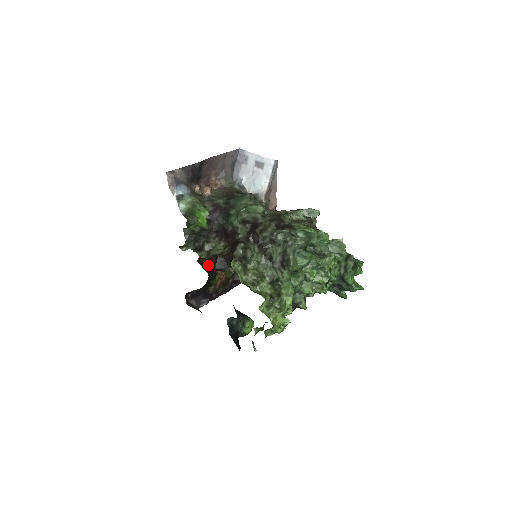
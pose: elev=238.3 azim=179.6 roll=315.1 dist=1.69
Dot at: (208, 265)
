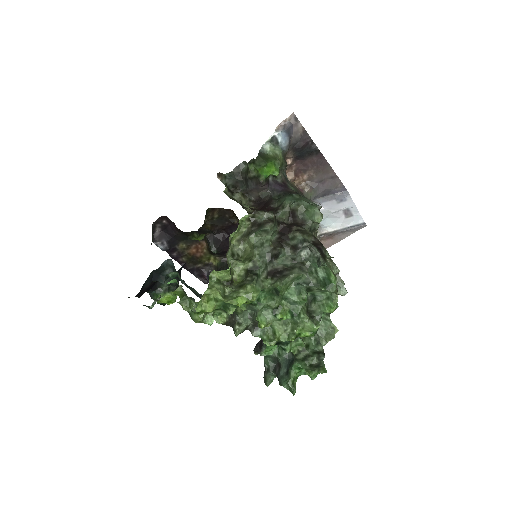
Dot at: (208, 225)
